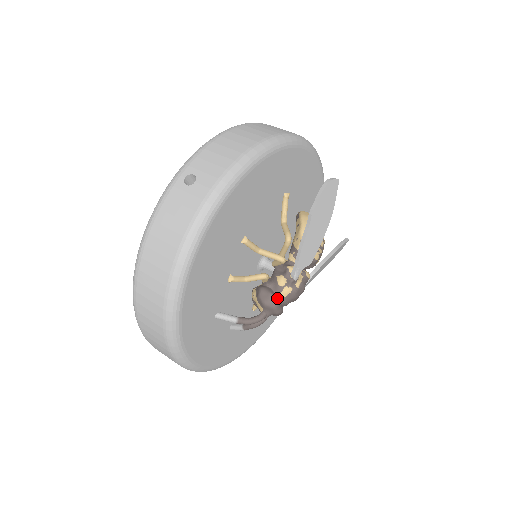
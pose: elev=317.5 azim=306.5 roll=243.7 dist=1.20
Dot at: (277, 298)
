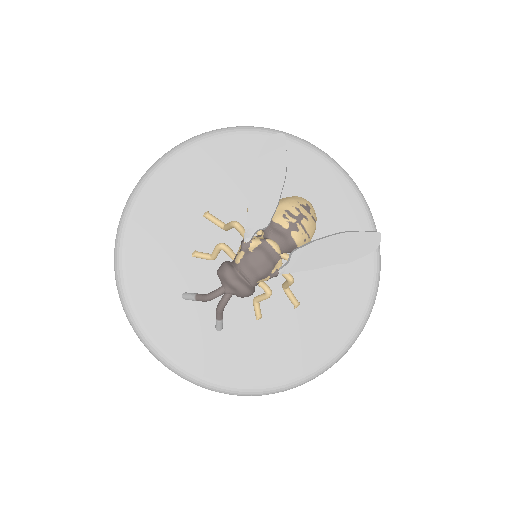
Dot at: (229, 265)
